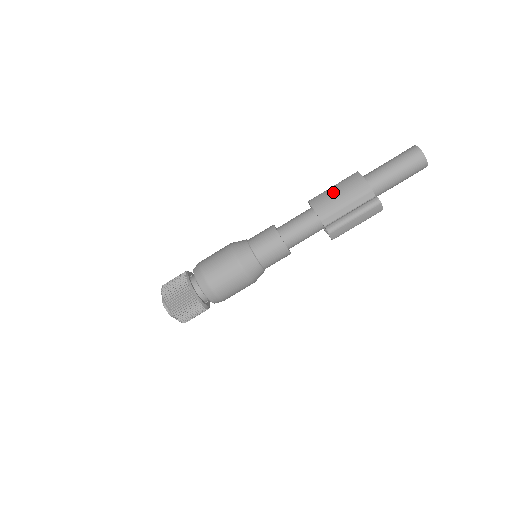
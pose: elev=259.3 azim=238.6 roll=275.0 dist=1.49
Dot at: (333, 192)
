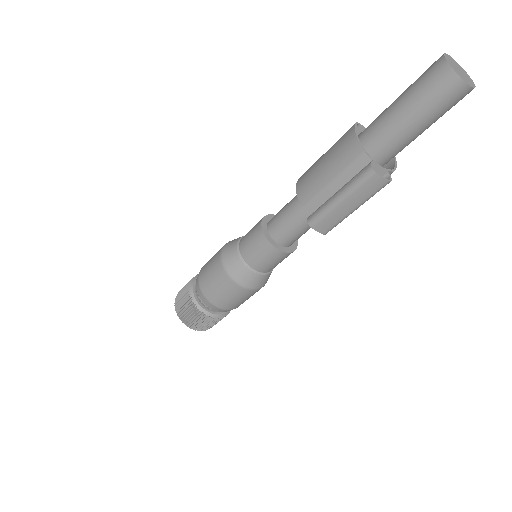
Dot at: (319, 163)
